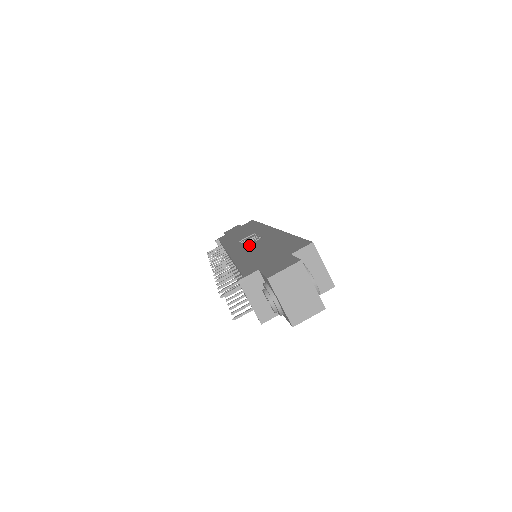
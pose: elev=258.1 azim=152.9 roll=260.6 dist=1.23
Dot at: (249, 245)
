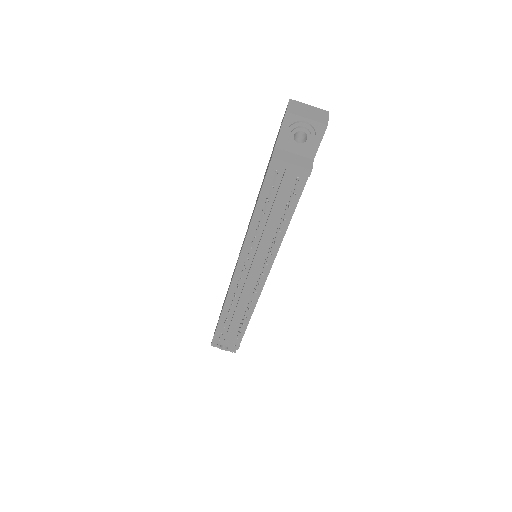
Dot at: (246, 233)
